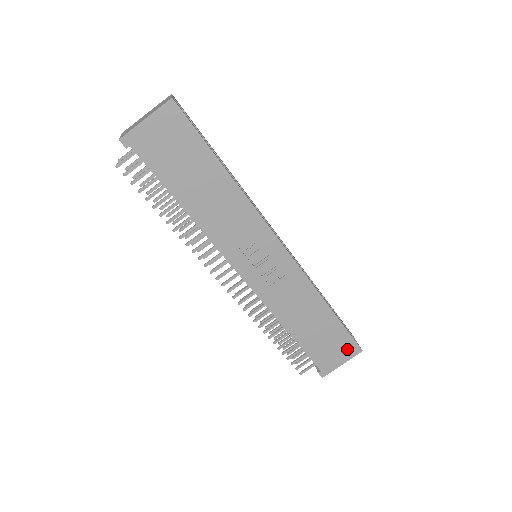
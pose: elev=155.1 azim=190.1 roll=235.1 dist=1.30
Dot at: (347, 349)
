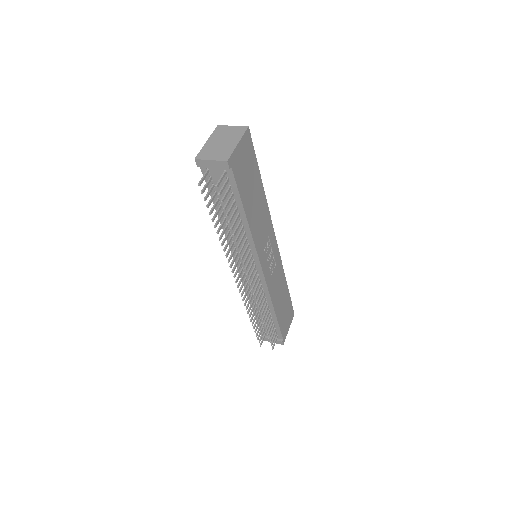
Dot at: (290, 315)
